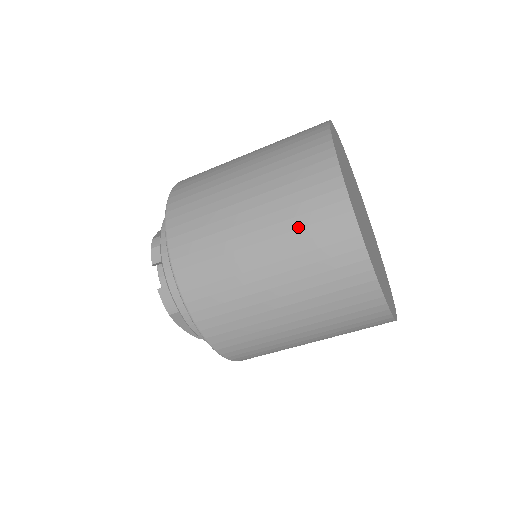
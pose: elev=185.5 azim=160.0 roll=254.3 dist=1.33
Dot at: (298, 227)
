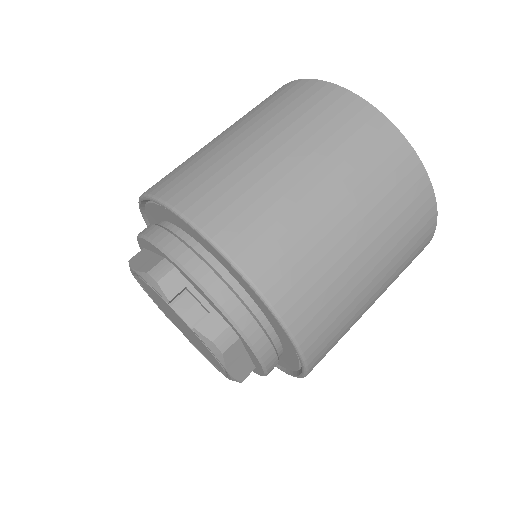
Dot at: (359, 163)
